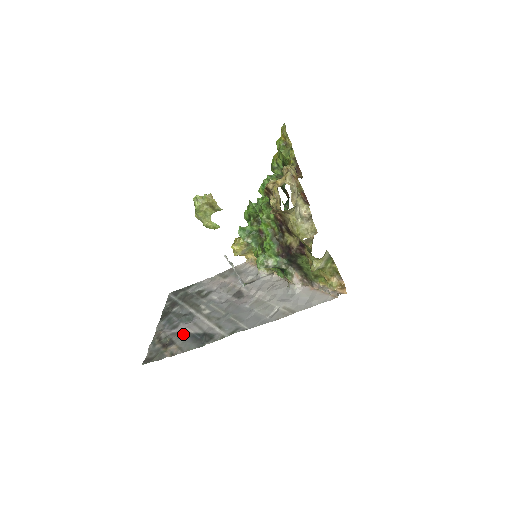
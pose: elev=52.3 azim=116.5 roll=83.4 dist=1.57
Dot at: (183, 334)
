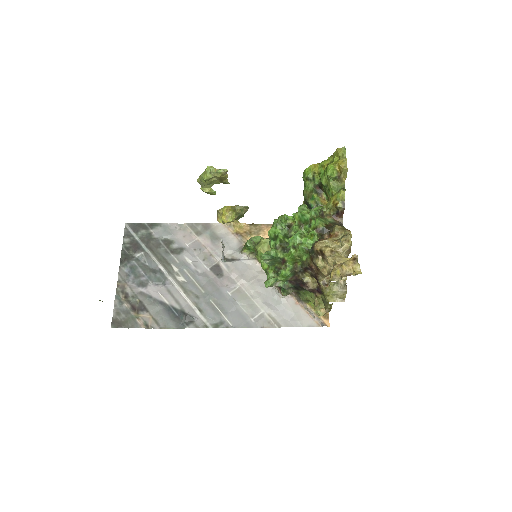
Dot at: (156, 301)
